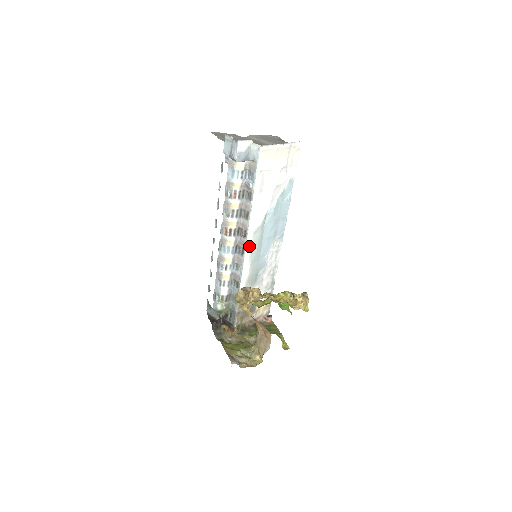
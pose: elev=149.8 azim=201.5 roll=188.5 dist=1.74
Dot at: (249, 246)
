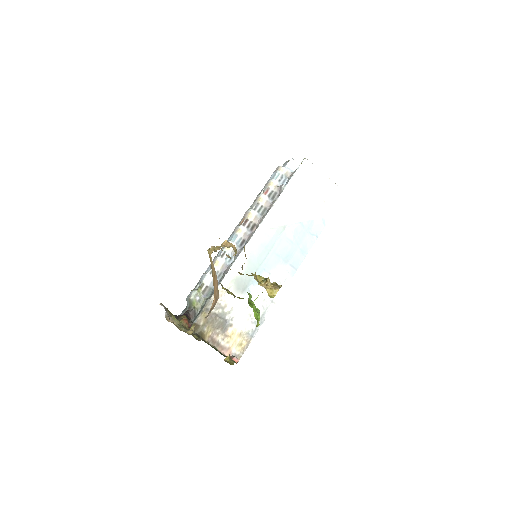
Dot at: (255, 241)
